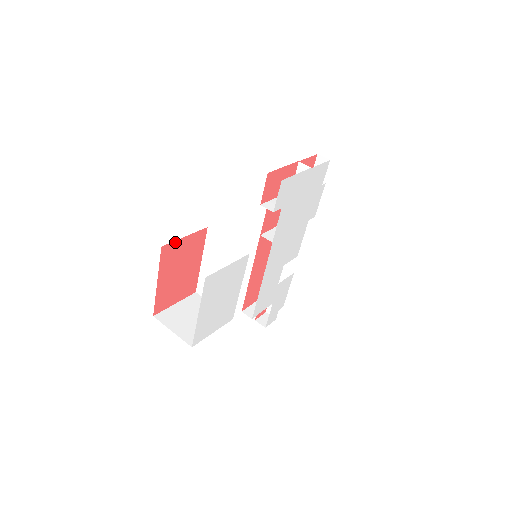
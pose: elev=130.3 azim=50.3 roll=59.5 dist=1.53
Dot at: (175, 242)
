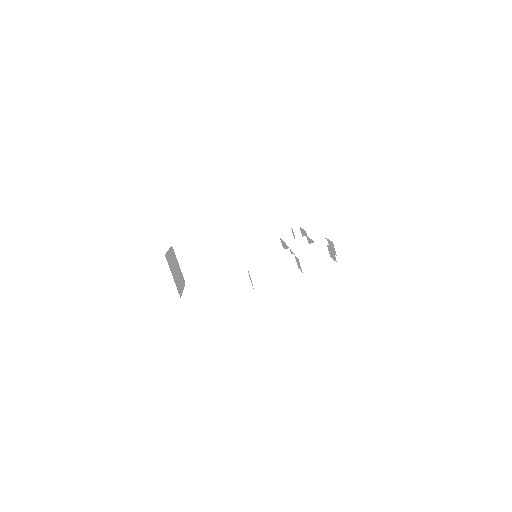
Dot at: occluded
